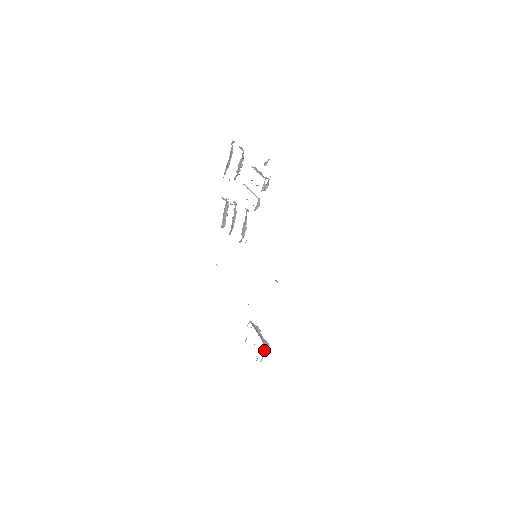
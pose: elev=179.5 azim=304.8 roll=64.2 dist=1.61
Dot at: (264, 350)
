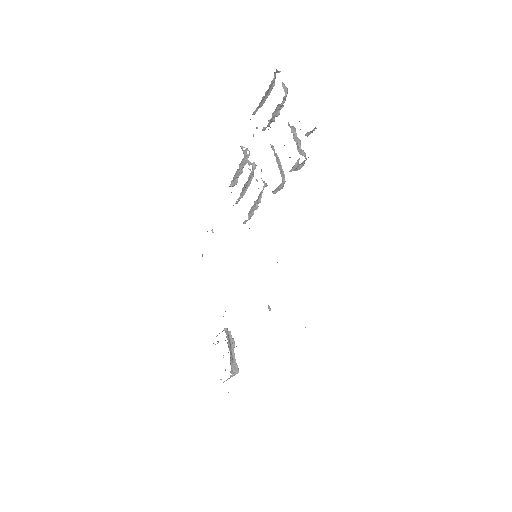
Dot at: occluded
